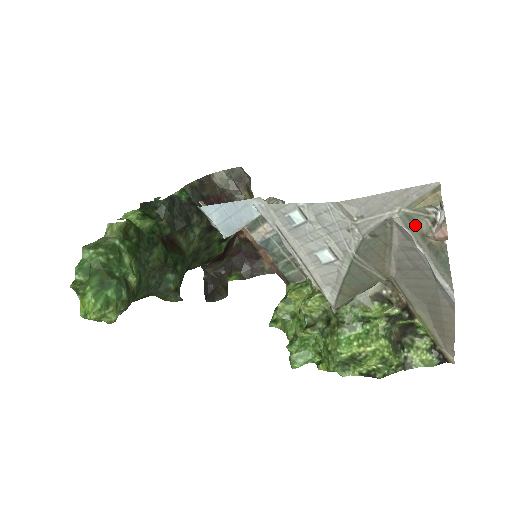
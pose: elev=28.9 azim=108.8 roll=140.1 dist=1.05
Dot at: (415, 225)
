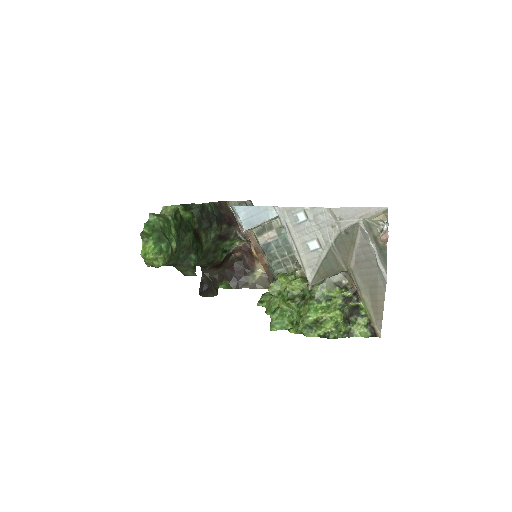
Dot at: (371, 230)
